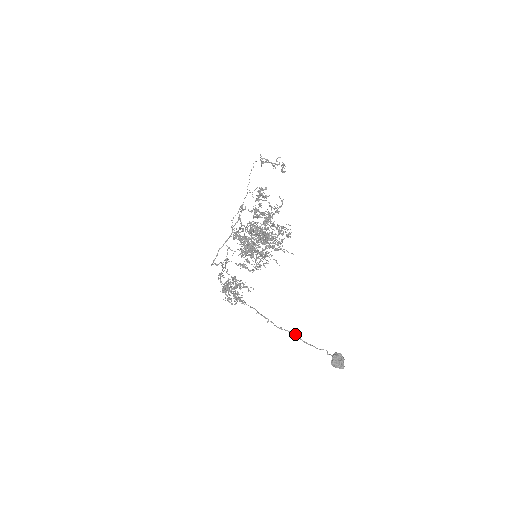
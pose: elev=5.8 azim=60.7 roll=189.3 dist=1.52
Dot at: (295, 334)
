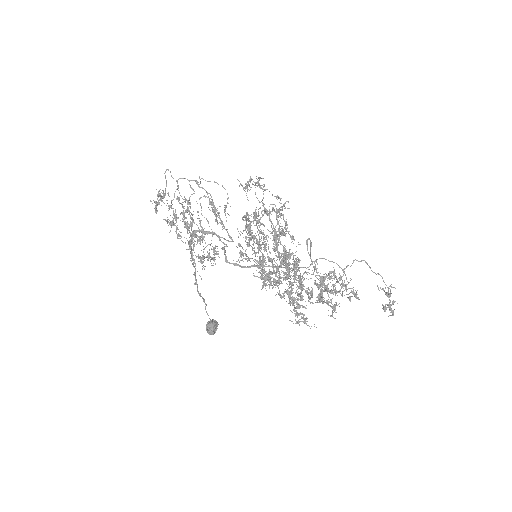
Dot at: occluded
